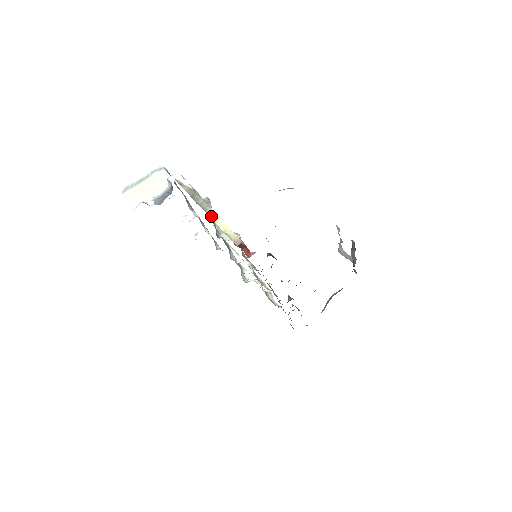
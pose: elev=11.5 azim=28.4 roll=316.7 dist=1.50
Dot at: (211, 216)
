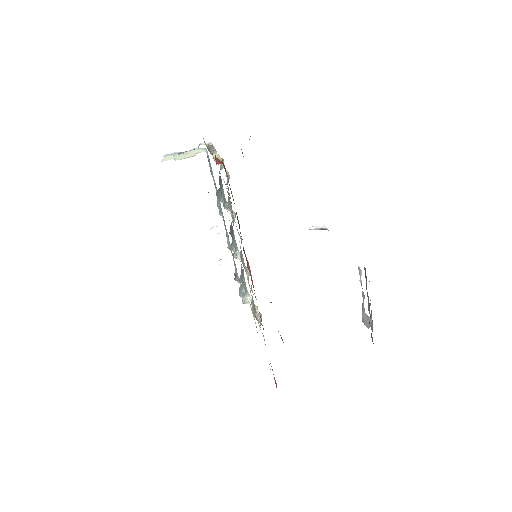
Dot at: occluded
